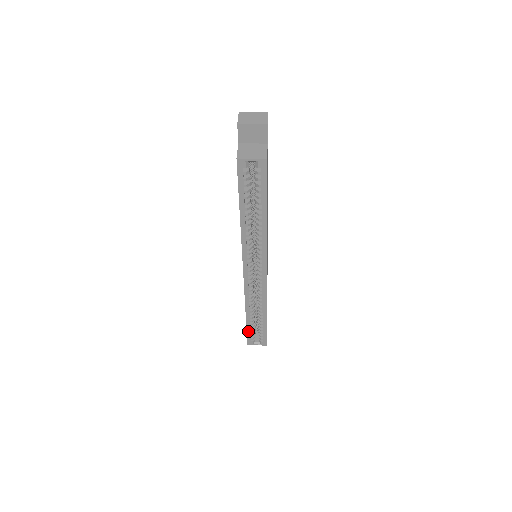
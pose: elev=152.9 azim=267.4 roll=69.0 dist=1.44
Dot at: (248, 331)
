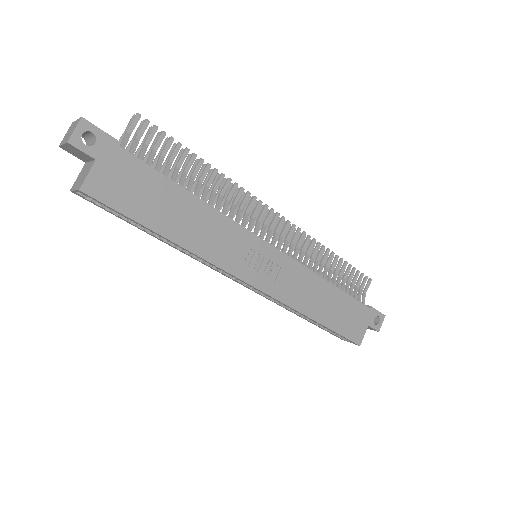
Dot at: (322, 328)
